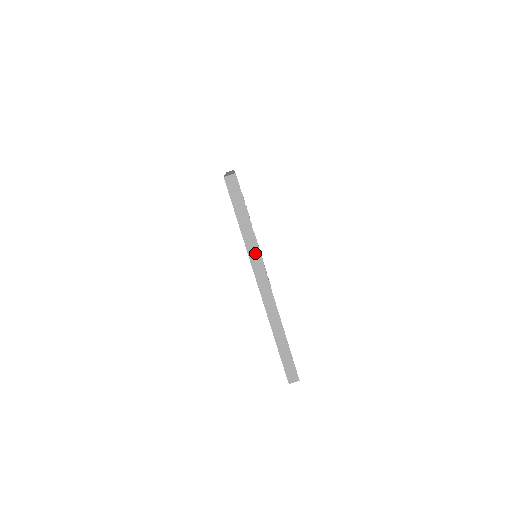
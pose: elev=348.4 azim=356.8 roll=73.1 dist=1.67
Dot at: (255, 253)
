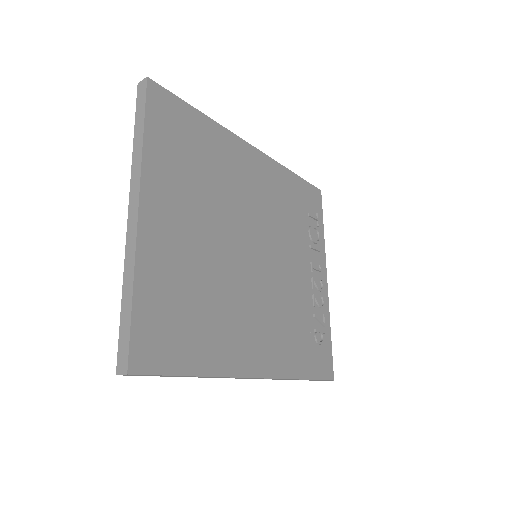
Dot at: (137, 170)
